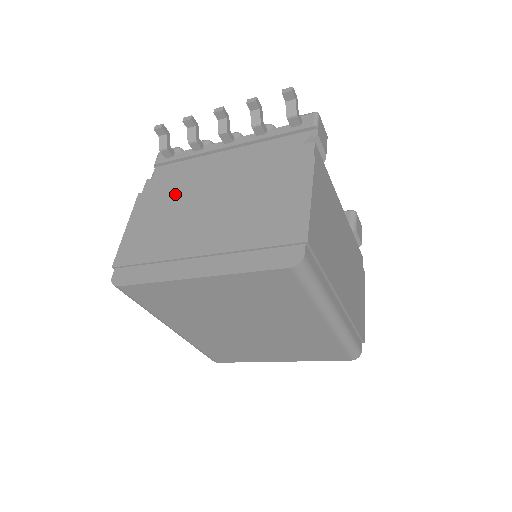
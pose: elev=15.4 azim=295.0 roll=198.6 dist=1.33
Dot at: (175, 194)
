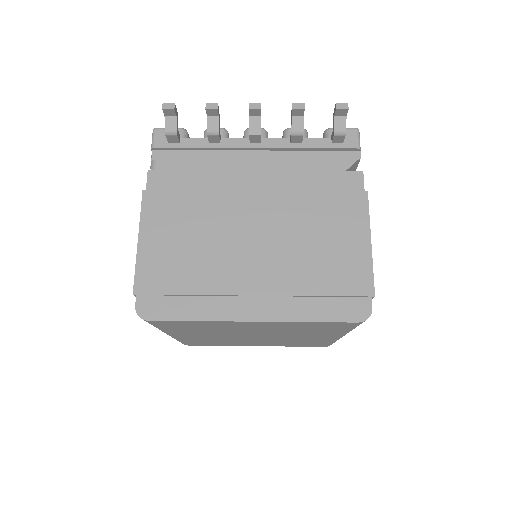
Dot at: (200, 204)
